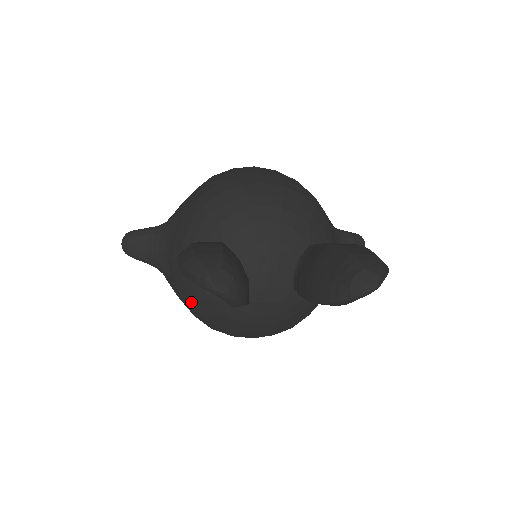
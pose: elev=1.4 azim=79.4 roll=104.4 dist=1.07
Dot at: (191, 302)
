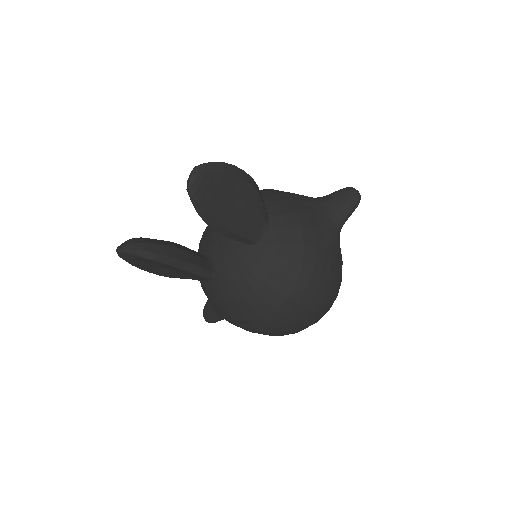
Dot at: (220, 313)
